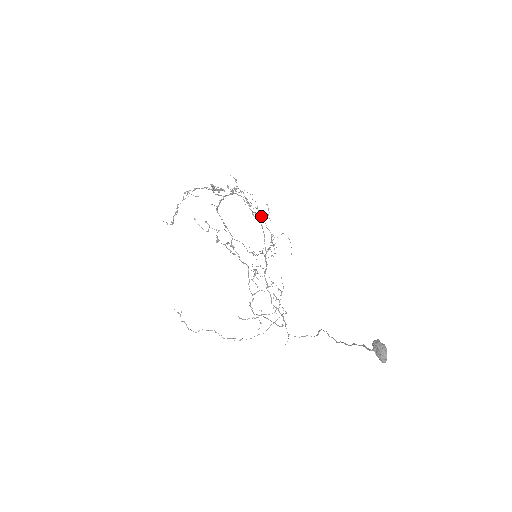
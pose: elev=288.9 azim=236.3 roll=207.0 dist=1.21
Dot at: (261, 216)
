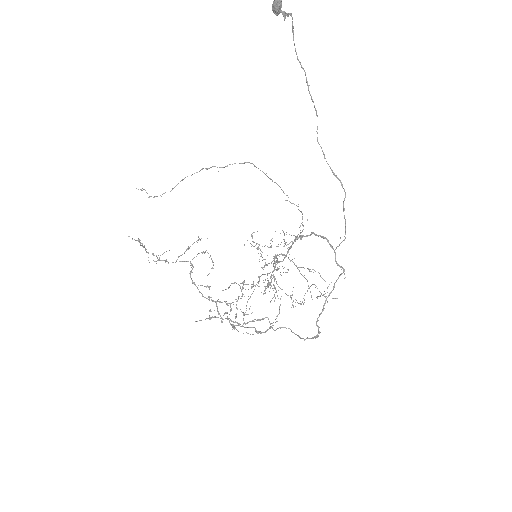
Dot at: (258, 277)
